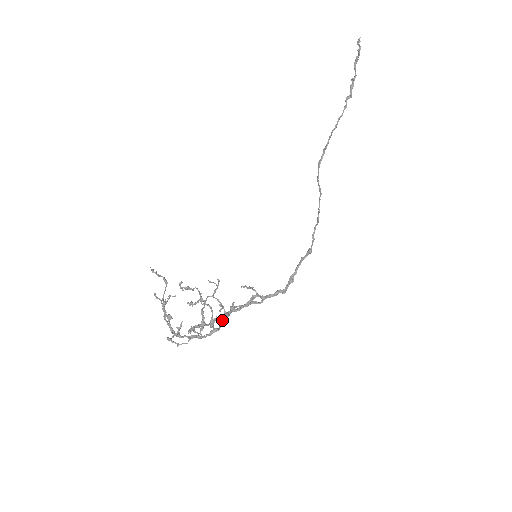
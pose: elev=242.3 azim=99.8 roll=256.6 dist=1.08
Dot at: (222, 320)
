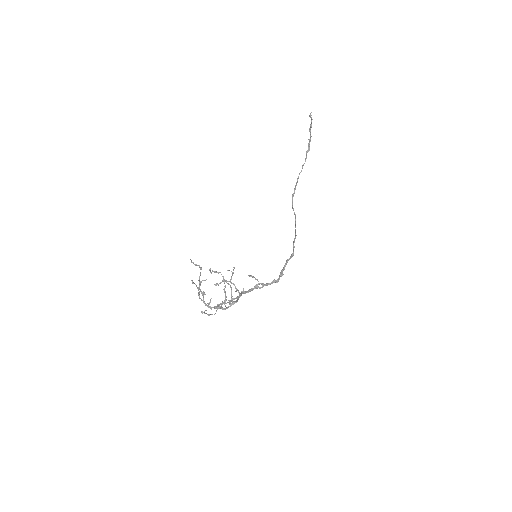
Dot at: (238, 297)
